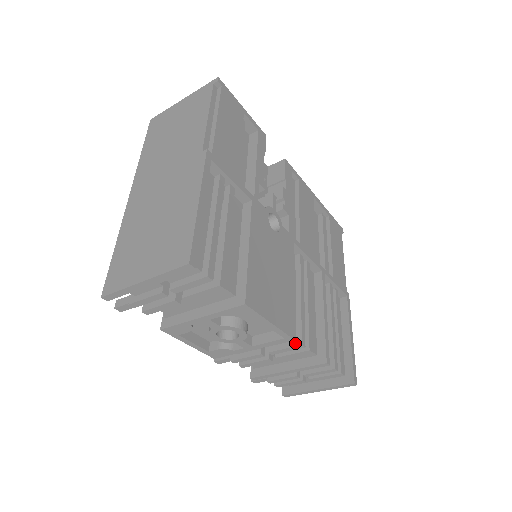
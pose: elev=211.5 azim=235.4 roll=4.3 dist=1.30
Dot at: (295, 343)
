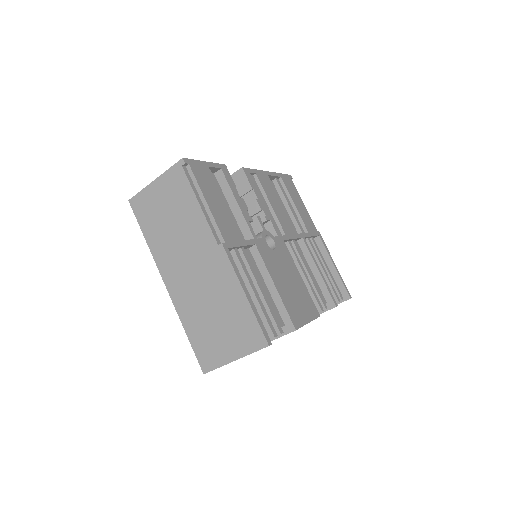
Dot at: occluded
